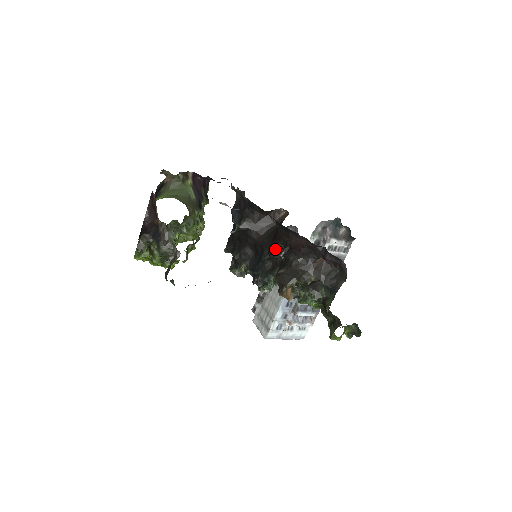
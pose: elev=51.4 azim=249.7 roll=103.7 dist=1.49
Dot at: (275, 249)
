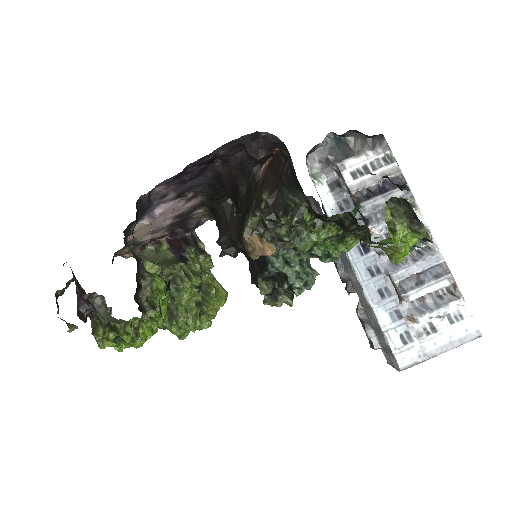
Dot at: occluded
